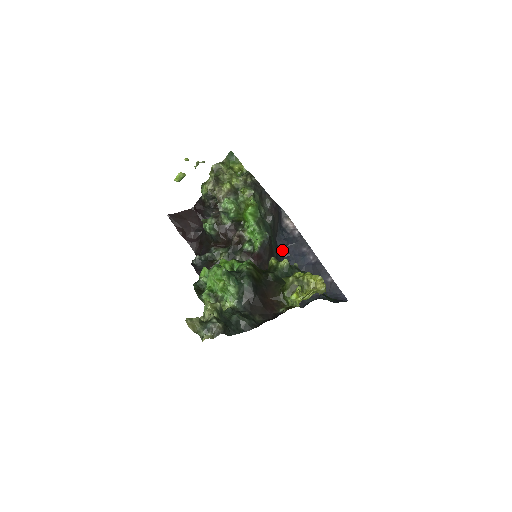
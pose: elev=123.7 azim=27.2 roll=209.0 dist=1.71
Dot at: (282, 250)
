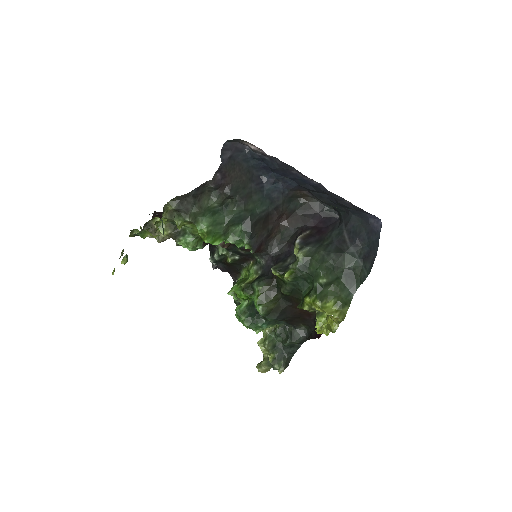
Dot at: (271, 179)
